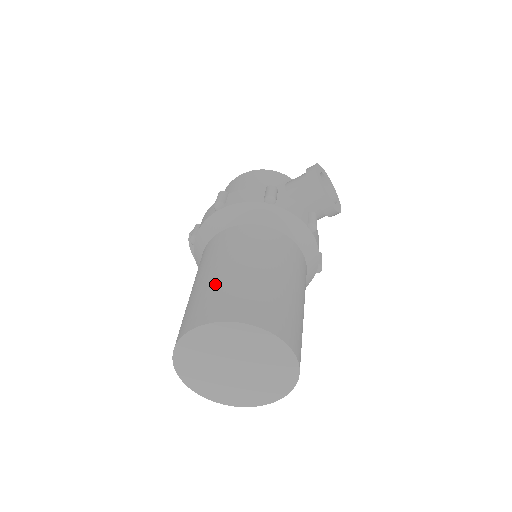
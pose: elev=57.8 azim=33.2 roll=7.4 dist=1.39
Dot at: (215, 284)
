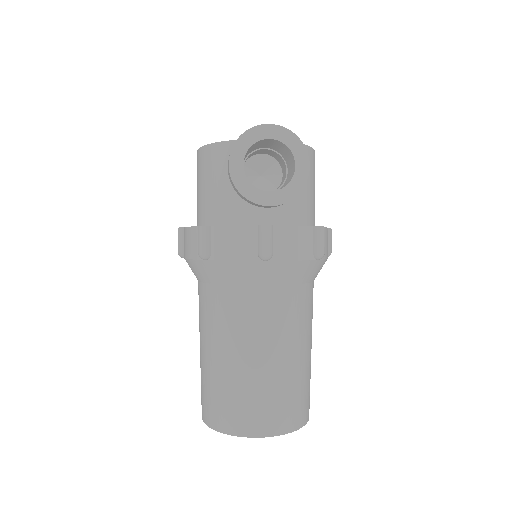
Dot at: (201, 372)
